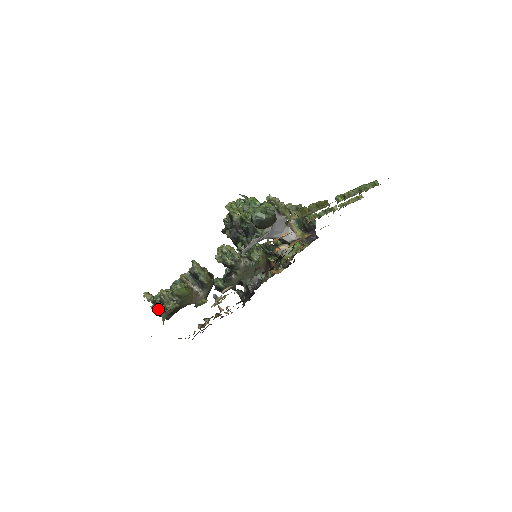
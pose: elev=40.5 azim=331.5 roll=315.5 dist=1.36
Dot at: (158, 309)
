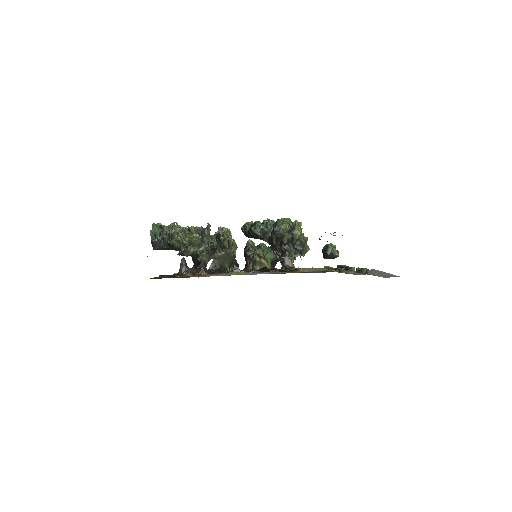
Dot at: (182, 243)
